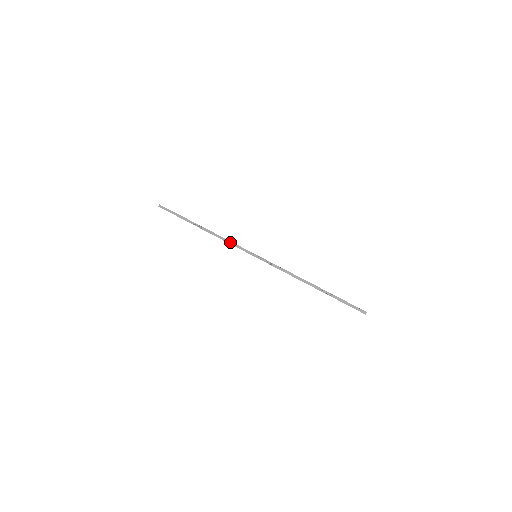
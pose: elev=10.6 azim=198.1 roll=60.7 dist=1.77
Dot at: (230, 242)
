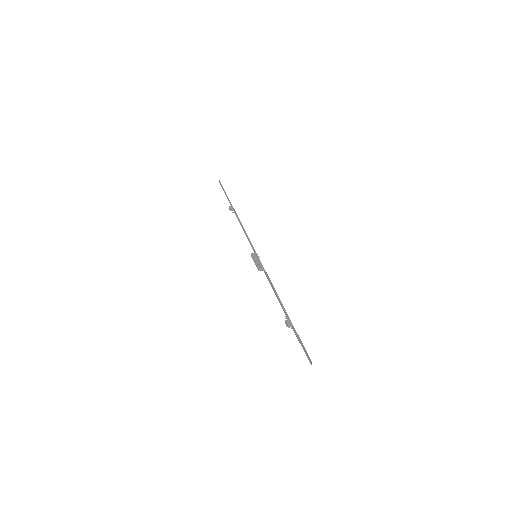
Dot at: (246, 234)
